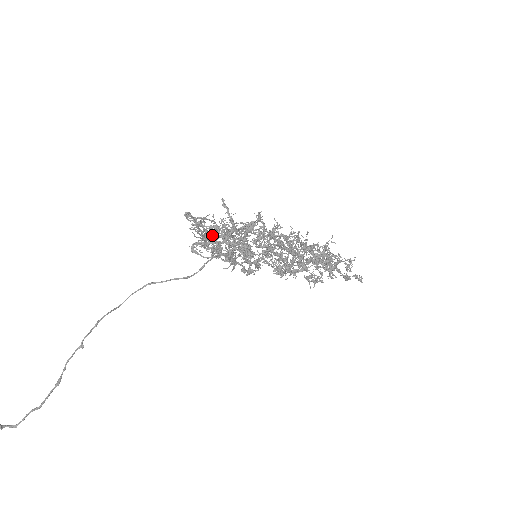
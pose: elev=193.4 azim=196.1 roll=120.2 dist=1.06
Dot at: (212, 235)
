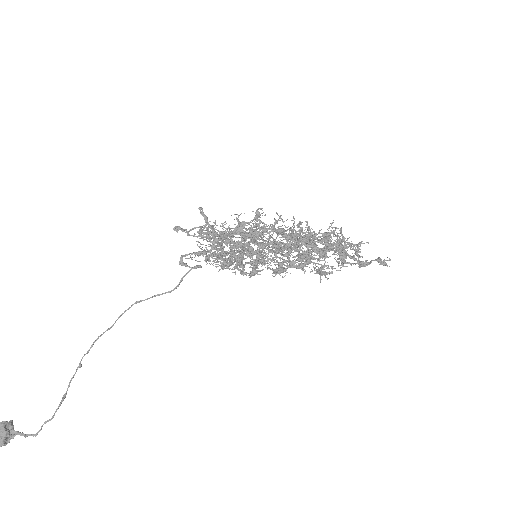
Dot at: occluded
